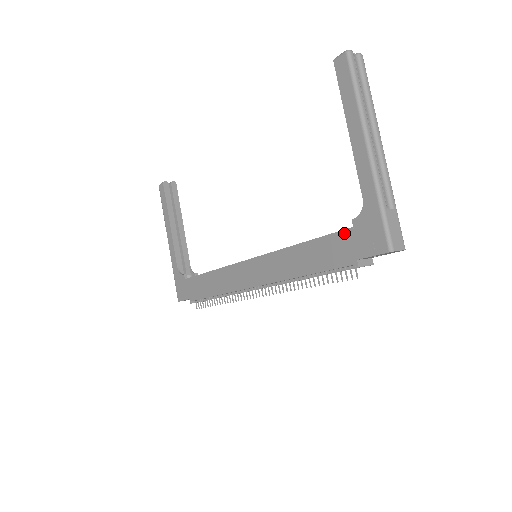
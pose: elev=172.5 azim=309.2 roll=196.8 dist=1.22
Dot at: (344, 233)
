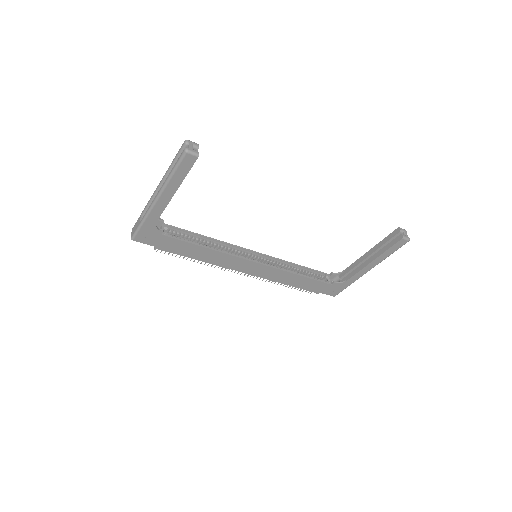
Dot at: (326, 284)
